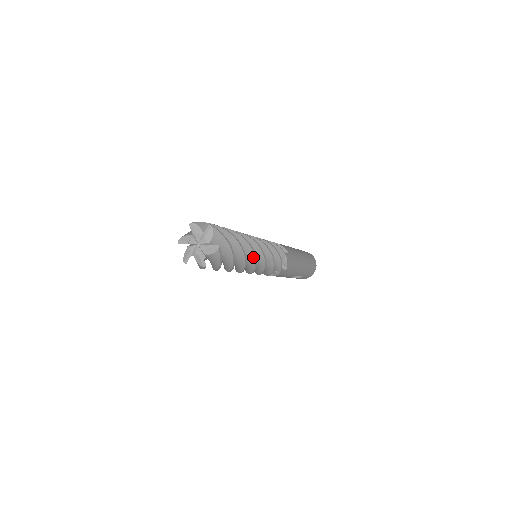
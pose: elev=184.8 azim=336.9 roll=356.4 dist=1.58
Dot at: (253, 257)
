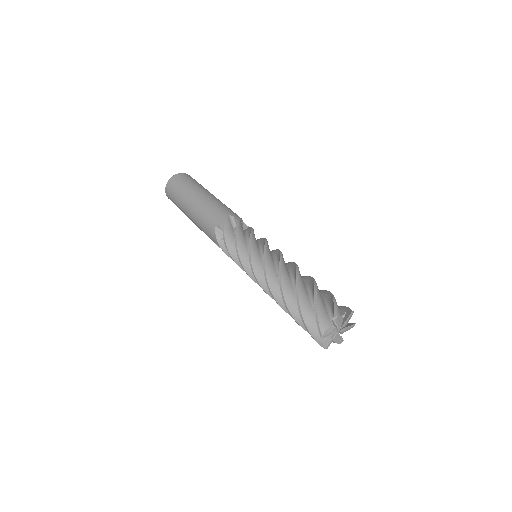
Dot at: occluded
